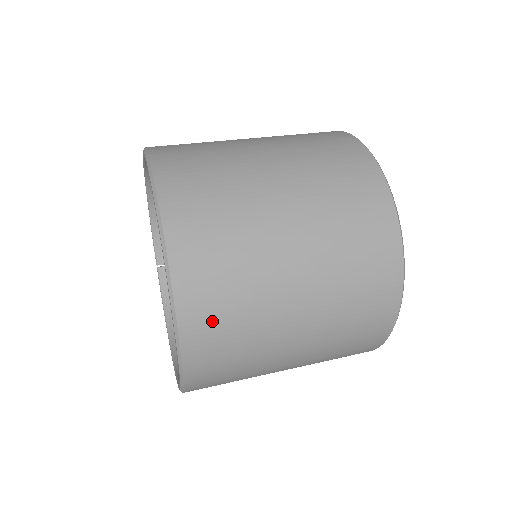
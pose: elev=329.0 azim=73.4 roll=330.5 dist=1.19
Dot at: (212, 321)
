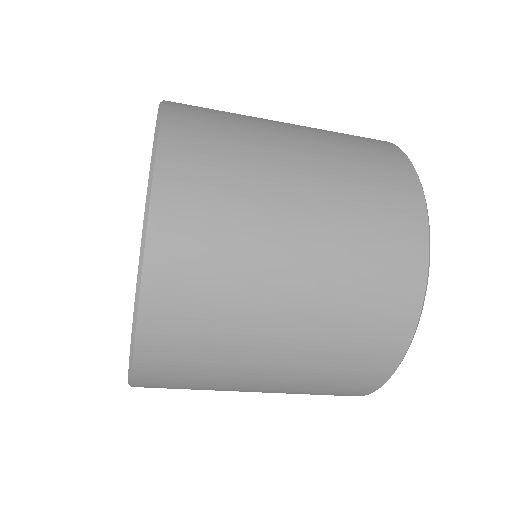
Dot at: (184, 289)
